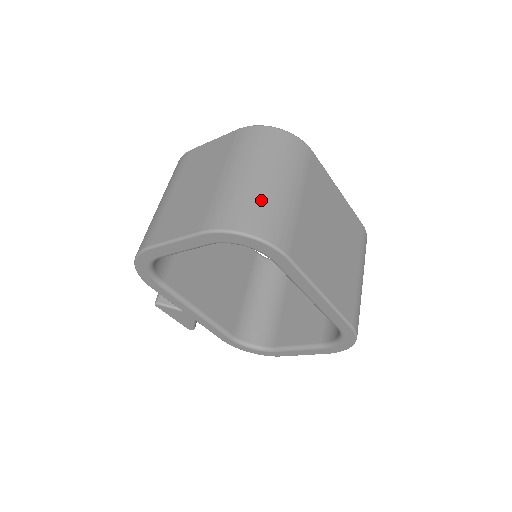
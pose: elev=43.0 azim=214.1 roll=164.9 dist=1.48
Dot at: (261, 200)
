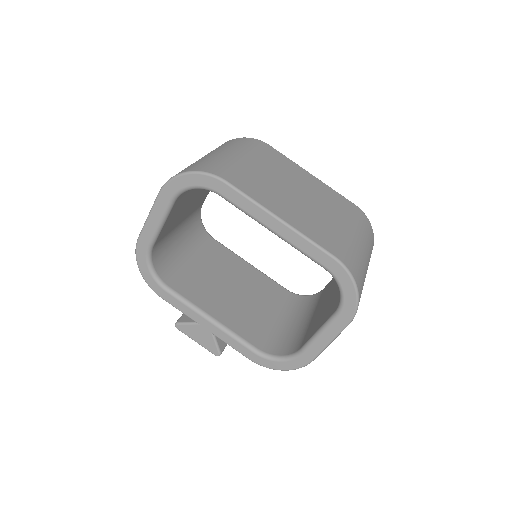
Dot at: (206, 160)
